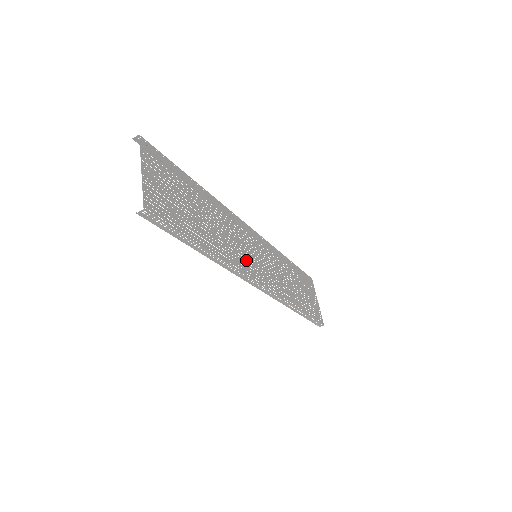
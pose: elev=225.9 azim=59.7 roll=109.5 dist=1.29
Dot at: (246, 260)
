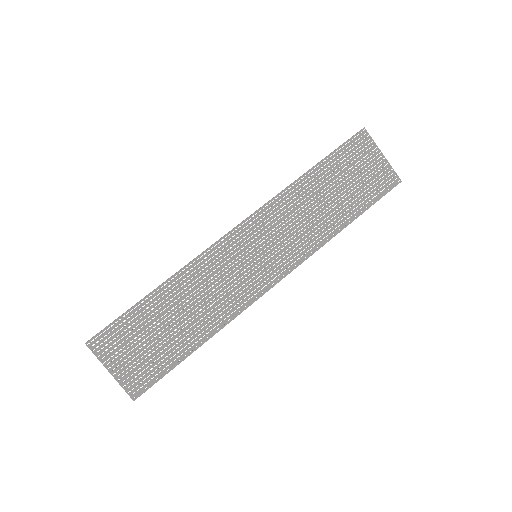
Dot at: (245, 286)
